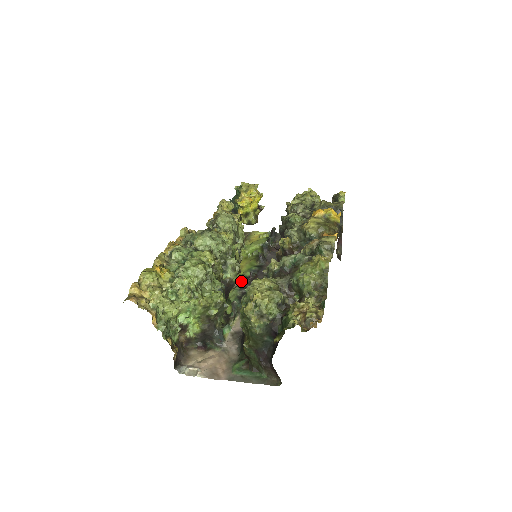
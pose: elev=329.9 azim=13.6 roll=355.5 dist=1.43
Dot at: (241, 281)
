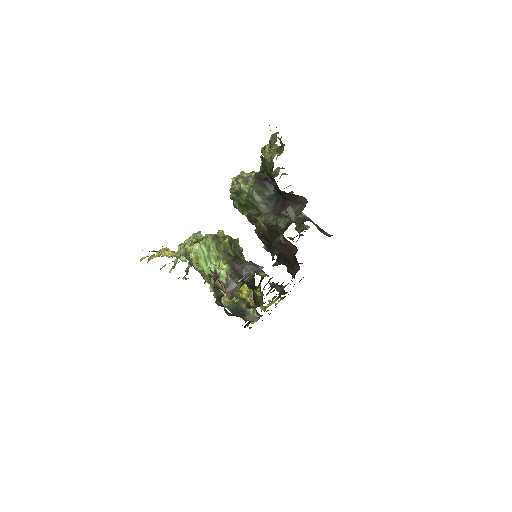
Dot at: (267, 294)
